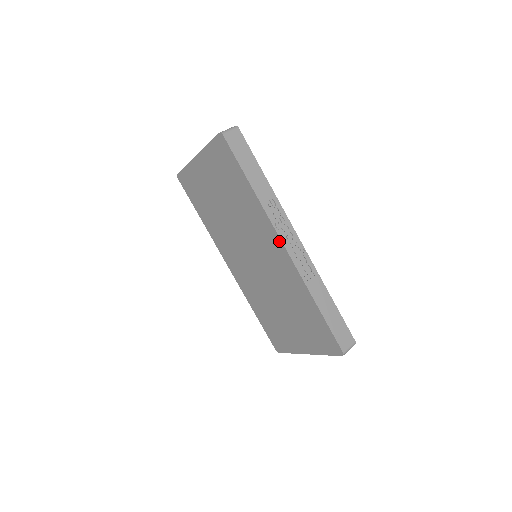
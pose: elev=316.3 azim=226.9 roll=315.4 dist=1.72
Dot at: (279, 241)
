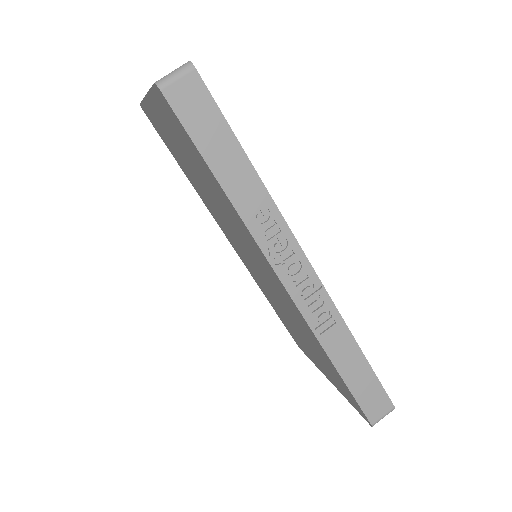
Dot at: (275, 275)
